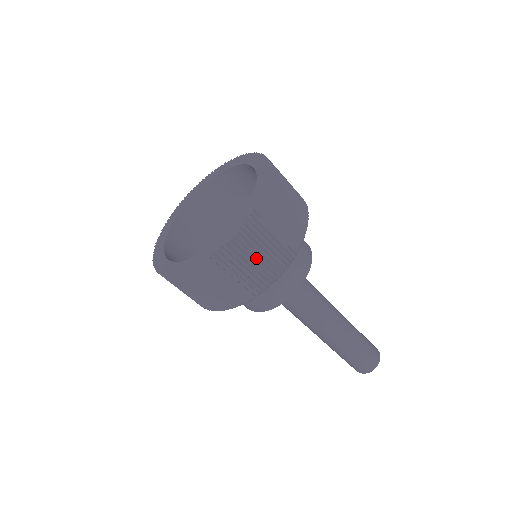
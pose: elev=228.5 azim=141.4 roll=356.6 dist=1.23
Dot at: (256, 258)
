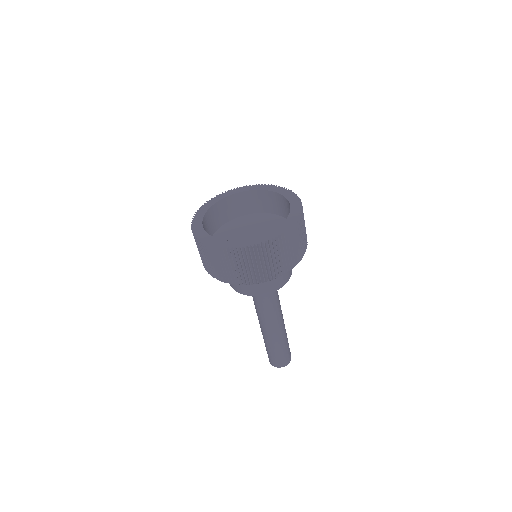
Dot at: (272, 260)
